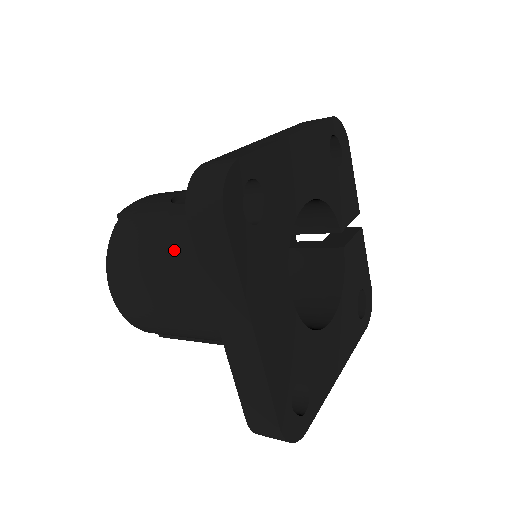
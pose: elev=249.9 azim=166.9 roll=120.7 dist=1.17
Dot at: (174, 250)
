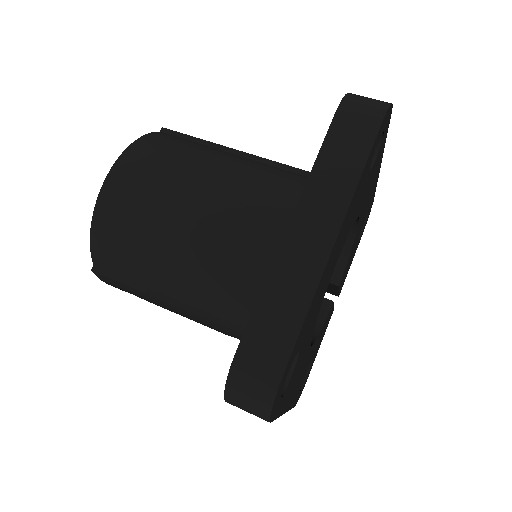
Dot at: (231, 169)
